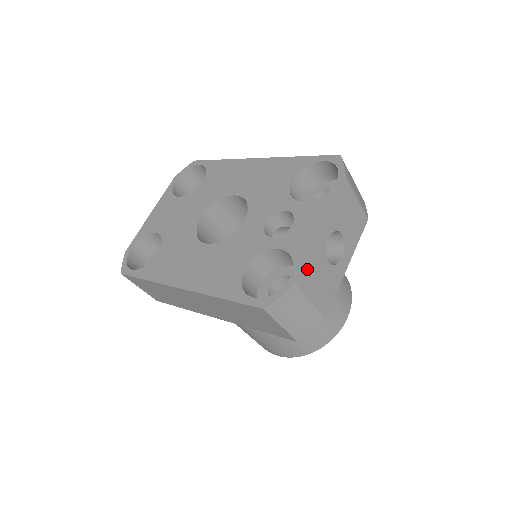
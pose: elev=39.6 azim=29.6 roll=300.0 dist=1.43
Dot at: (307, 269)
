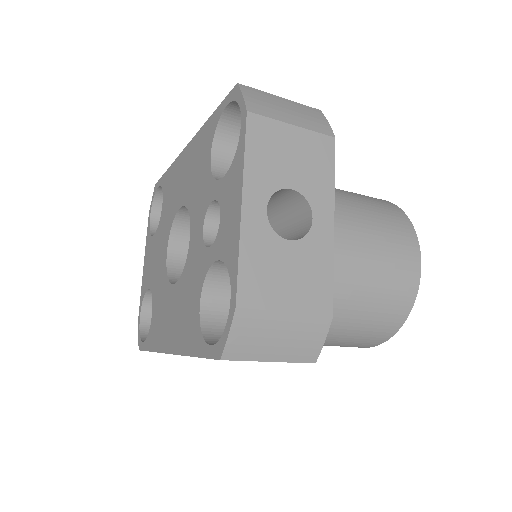
Dot at: (248, 275)
